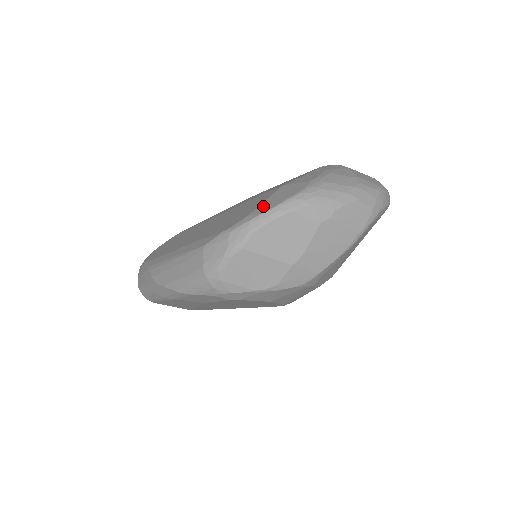
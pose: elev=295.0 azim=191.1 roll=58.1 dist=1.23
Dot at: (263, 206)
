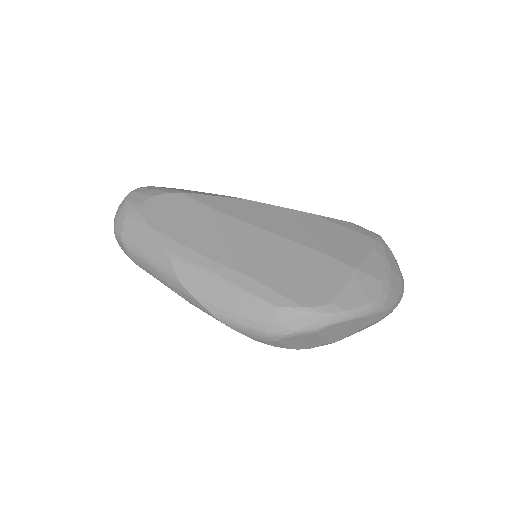
Dot at: (346, 297)
